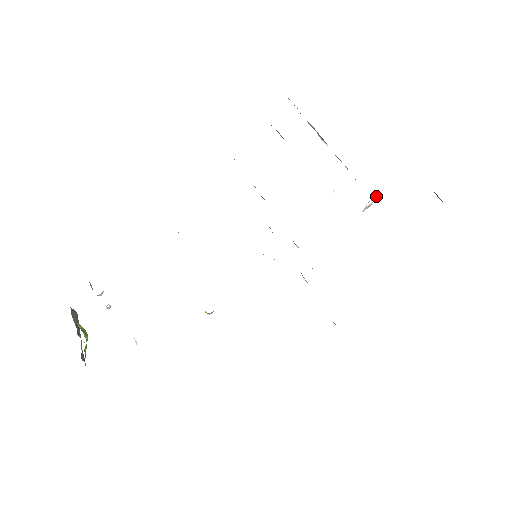
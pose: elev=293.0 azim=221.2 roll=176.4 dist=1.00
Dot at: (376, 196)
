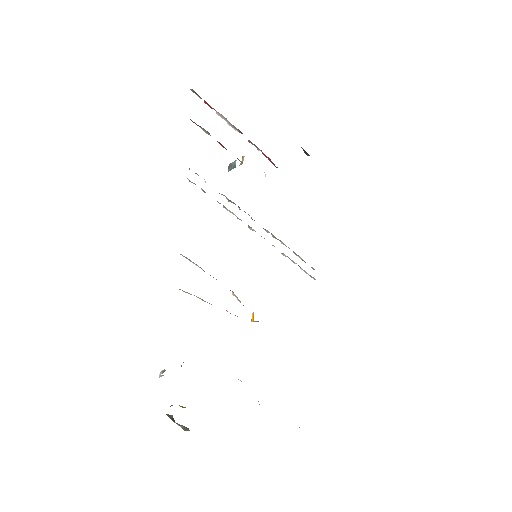
Dot at: occluded
